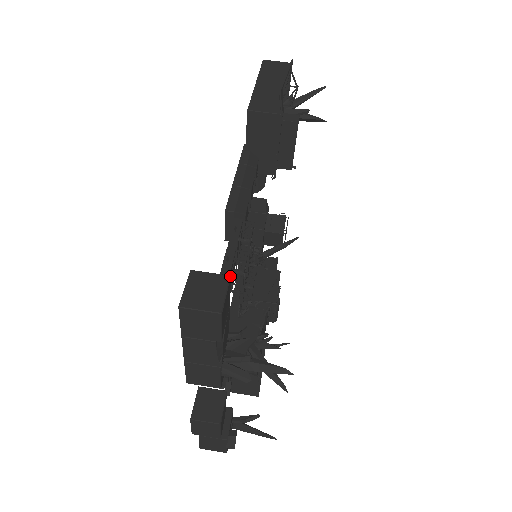
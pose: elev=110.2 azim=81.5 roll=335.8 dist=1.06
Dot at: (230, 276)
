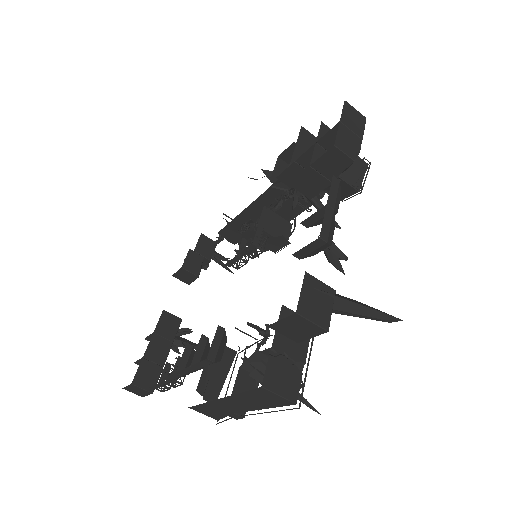
Dot at: occluded
